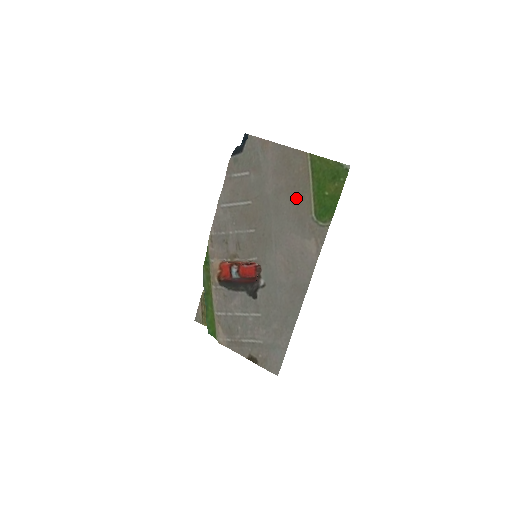
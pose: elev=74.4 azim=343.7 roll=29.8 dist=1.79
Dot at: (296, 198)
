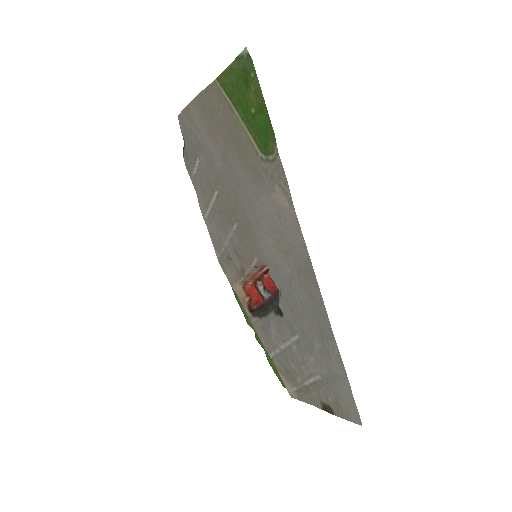
Dot at: (237, 148)
